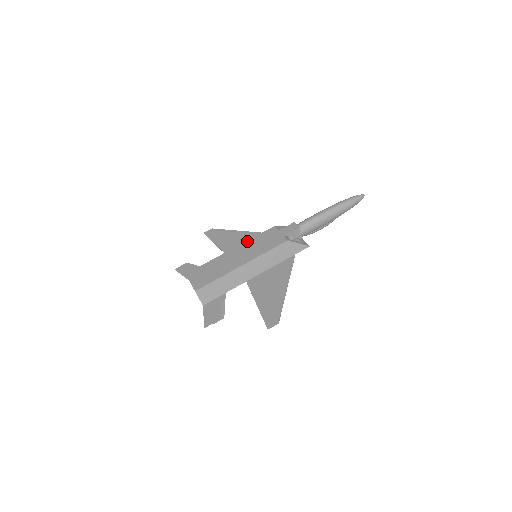
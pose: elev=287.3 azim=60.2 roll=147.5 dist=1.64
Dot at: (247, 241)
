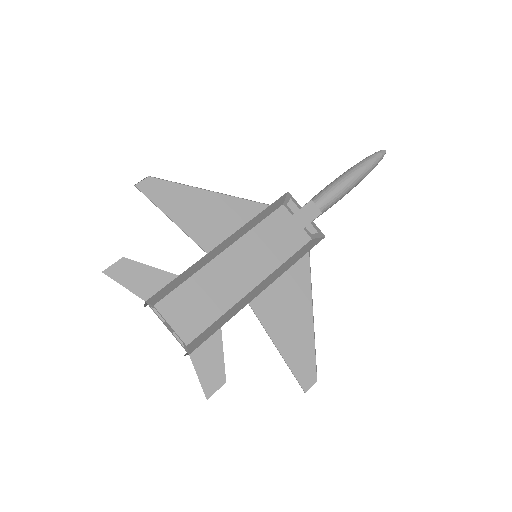
Dot at: (246, 234)
